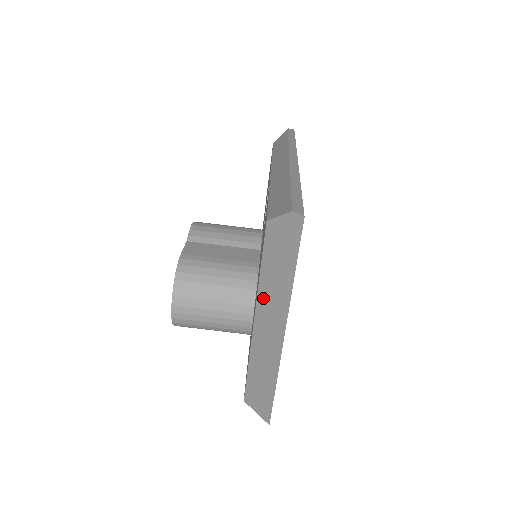
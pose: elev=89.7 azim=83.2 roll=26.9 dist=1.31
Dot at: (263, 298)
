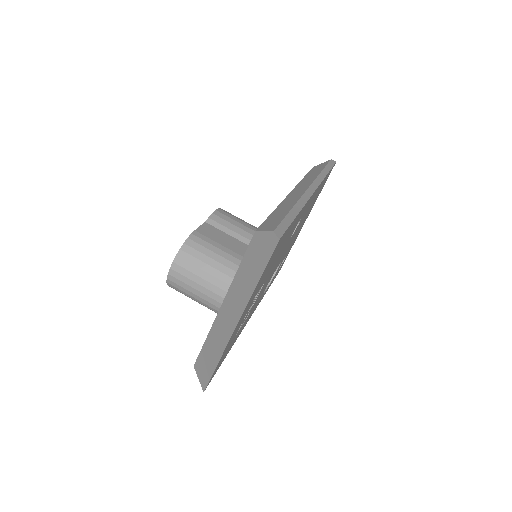
Dot at: (233, 290)
